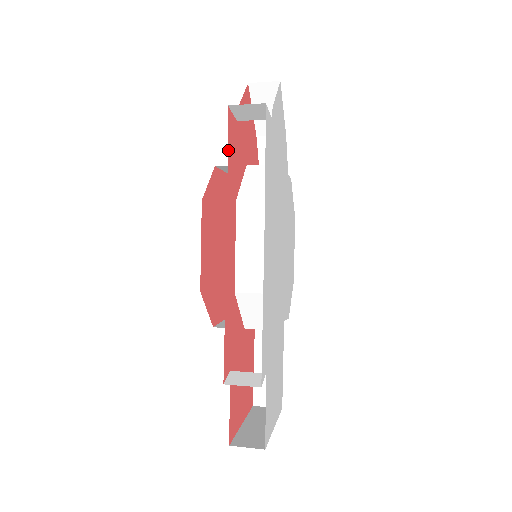
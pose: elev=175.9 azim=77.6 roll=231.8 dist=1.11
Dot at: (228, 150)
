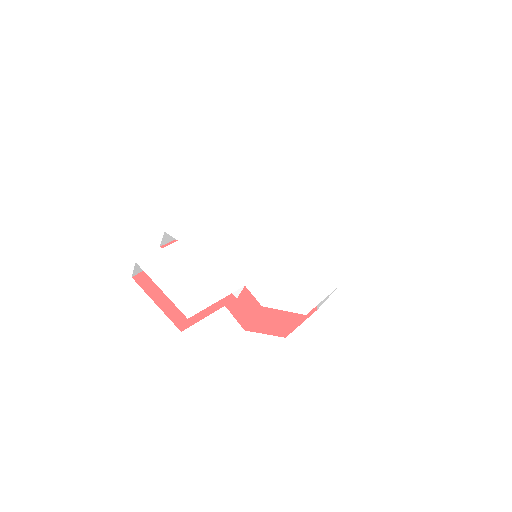
Dot at: occluded
